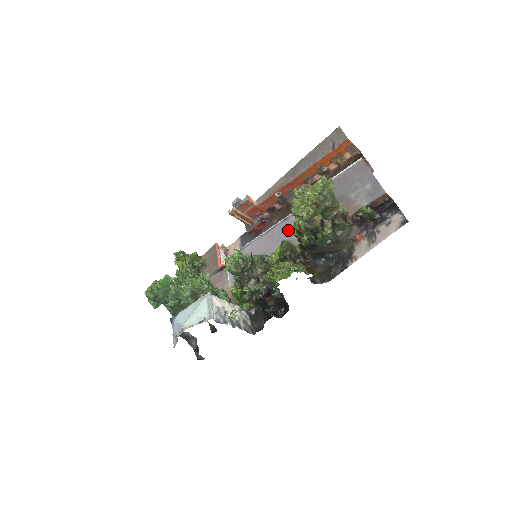
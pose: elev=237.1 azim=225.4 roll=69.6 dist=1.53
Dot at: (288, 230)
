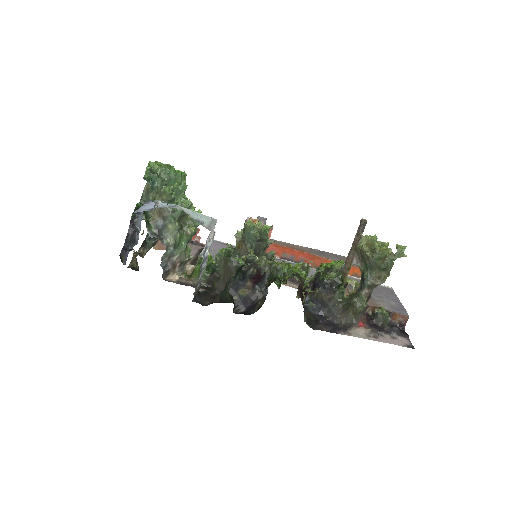
Dot at: occluded
